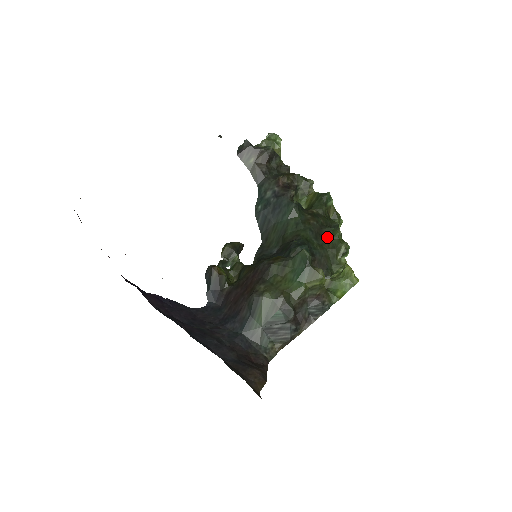
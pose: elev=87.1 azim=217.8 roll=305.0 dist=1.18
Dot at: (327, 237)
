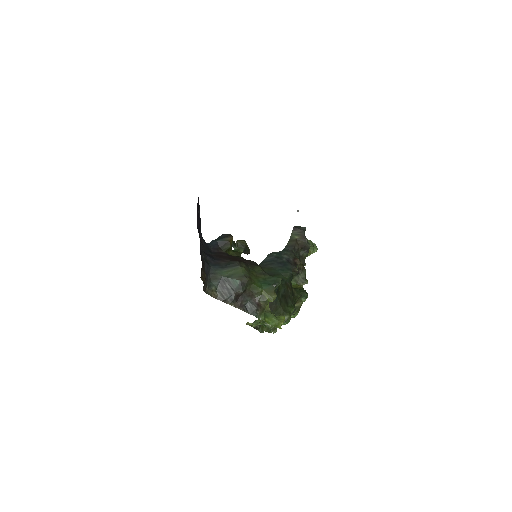
Dot at: (287, 303)
